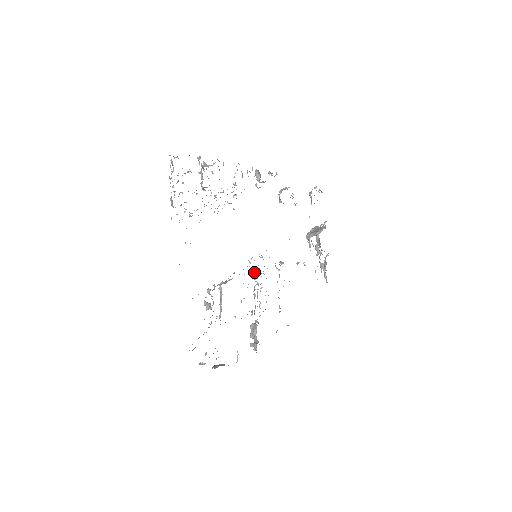
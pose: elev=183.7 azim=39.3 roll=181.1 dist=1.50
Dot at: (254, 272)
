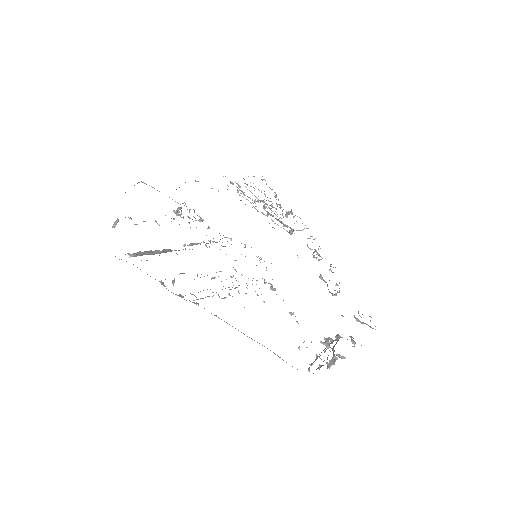
Dot at: occluded
